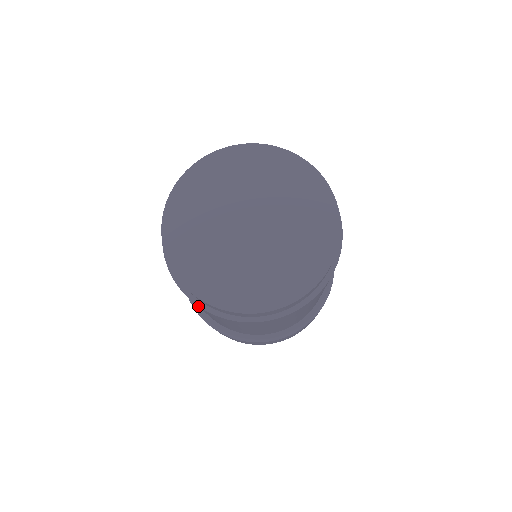
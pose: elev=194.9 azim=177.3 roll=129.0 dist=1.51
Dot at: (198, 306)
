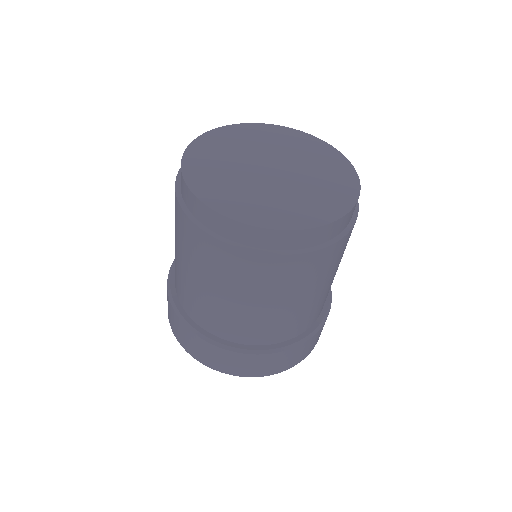
Dot at: (296, 259)
